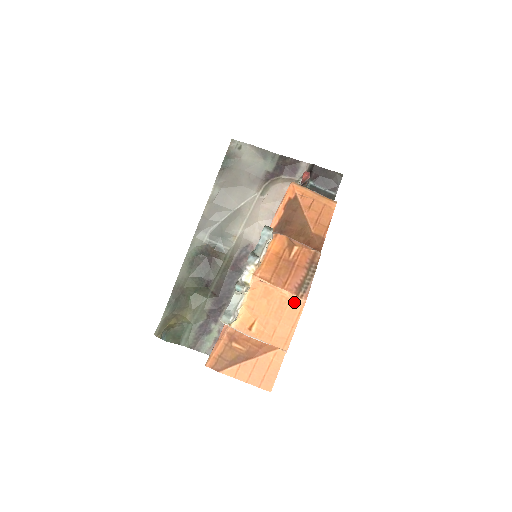
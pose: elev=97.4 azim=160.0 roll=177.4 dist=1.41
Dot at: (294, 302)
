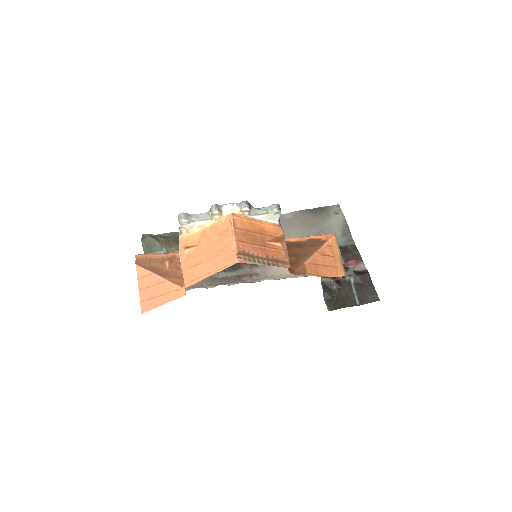
Dot at: (231, 256)
